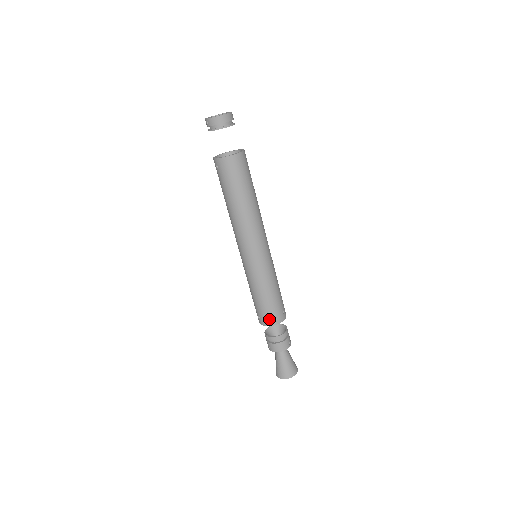
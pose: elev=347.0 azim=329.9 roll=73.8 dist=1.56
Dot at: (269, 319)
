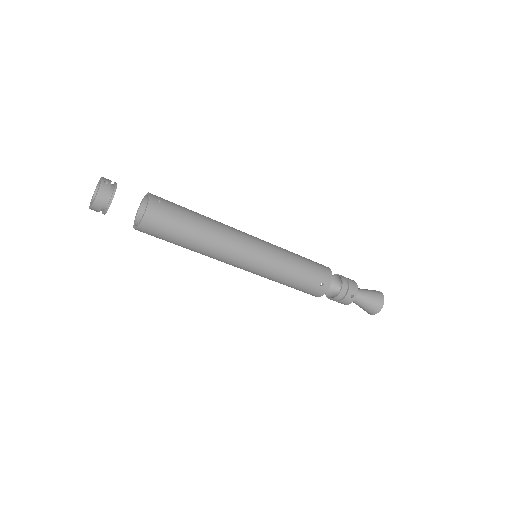
Dot at: (310, 294)
